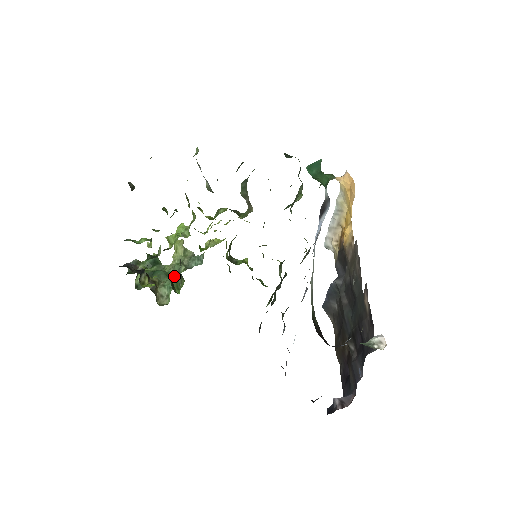
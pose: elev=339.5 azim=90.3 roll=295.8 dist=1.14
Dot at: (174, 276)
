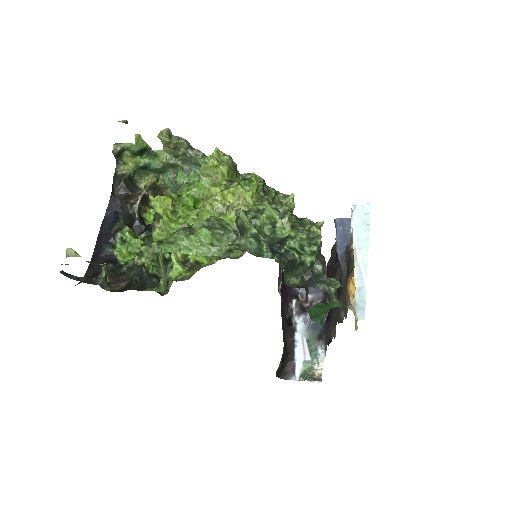
Dot at: (172, 168)
